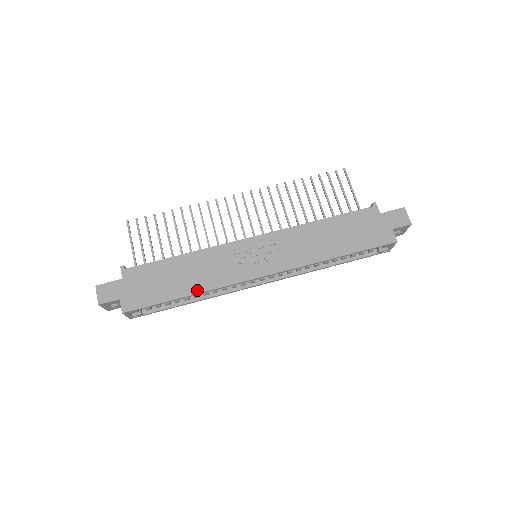
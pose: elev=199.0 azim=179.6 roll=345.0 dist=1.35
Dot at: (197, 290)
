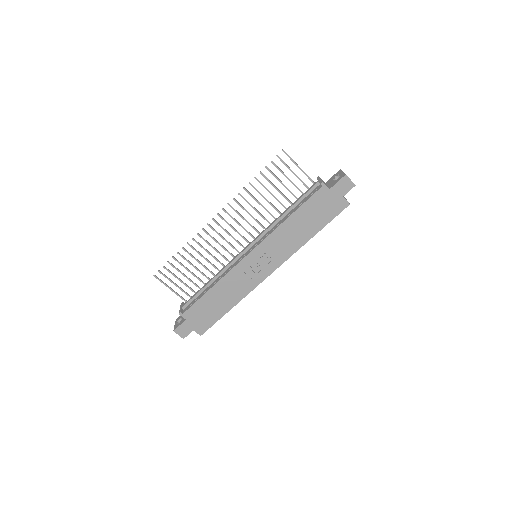
Dot at: (235, 303)
